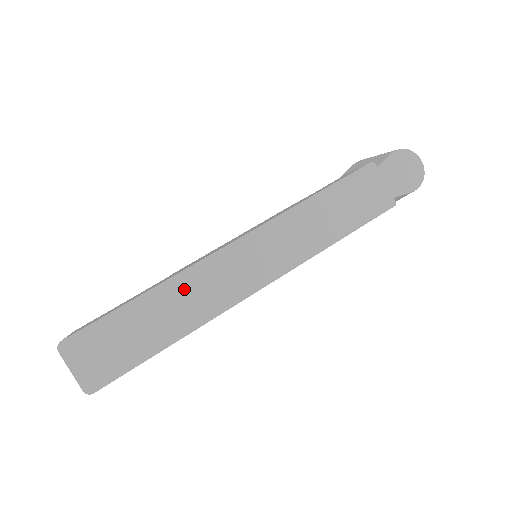
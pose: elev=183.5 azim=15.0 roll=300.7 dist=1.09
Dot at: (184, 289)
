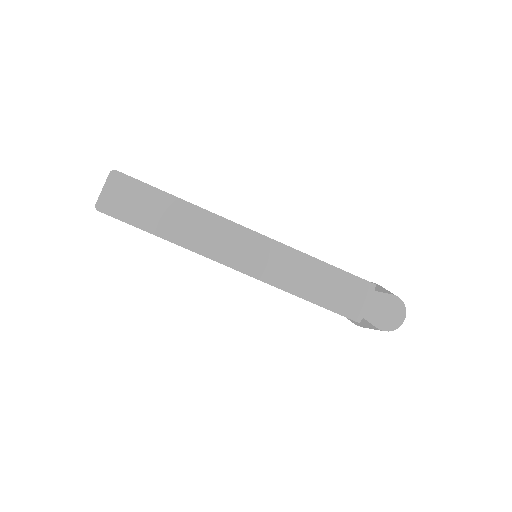
Dot at: (198, 220)
